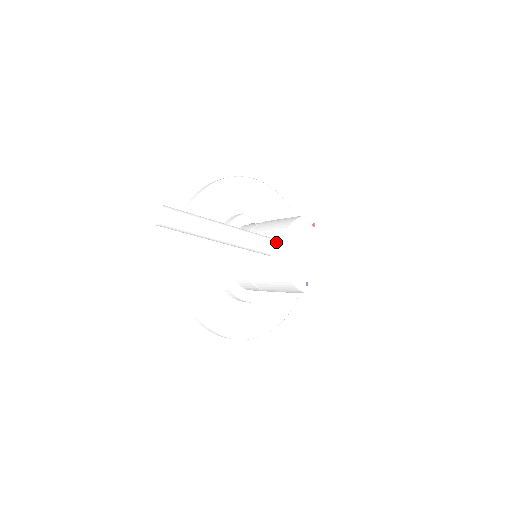
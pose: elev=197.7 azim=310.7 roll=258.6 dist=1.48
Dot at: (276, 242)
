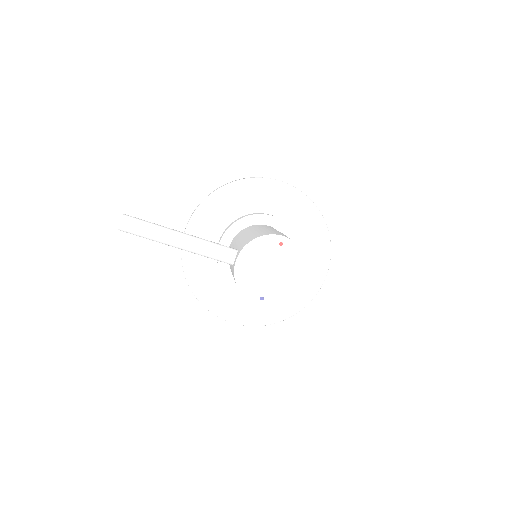
Dot at: (236, 255)
